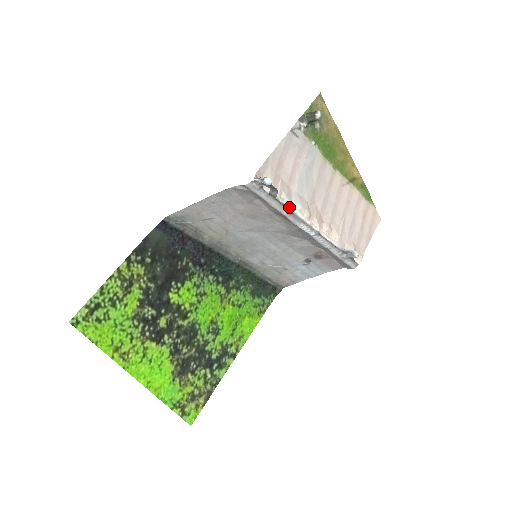
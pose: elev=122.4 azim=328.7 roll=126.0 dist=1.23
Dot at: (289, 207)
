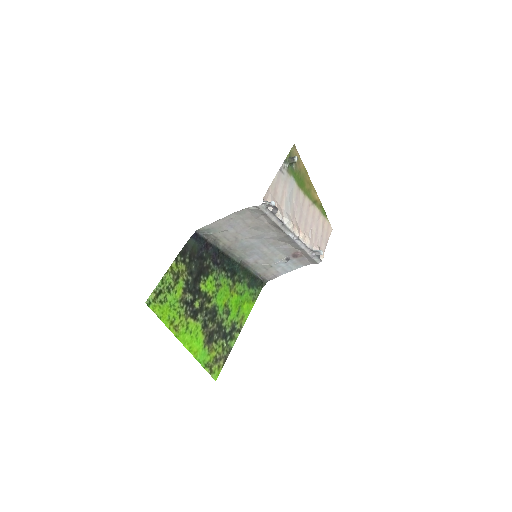
Dot at: (282, 220)
